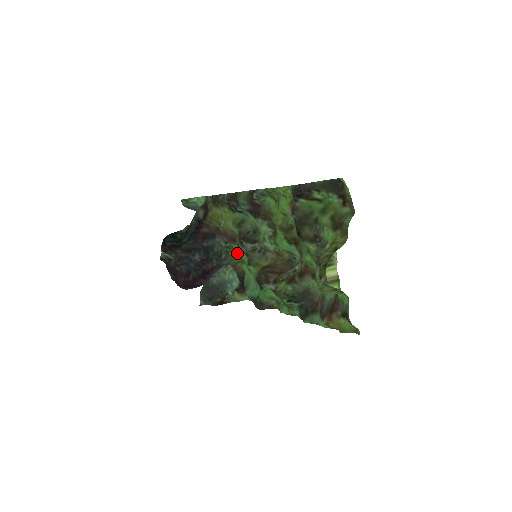
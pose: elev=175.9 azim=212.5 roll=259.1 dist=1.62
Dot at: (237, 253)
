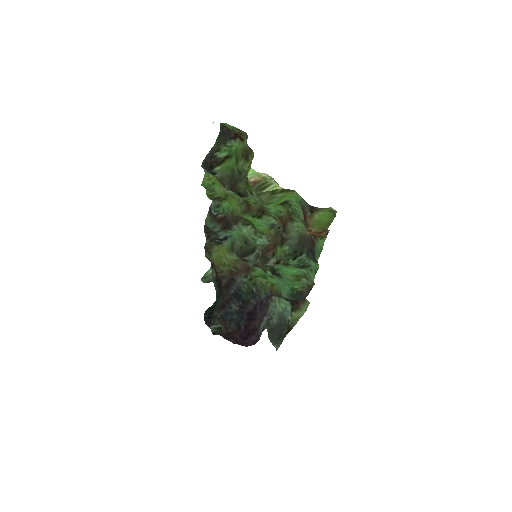
Dot at: (255, 274)
